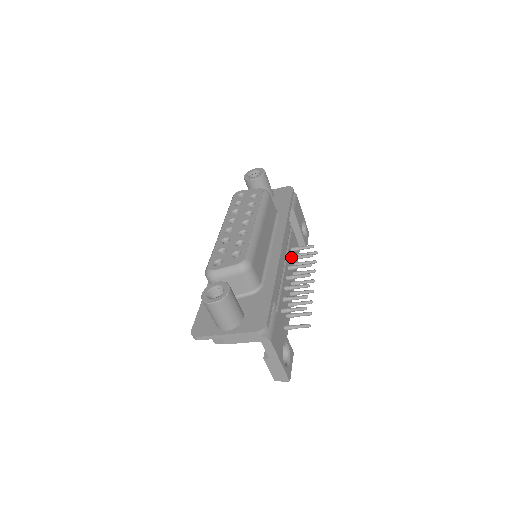
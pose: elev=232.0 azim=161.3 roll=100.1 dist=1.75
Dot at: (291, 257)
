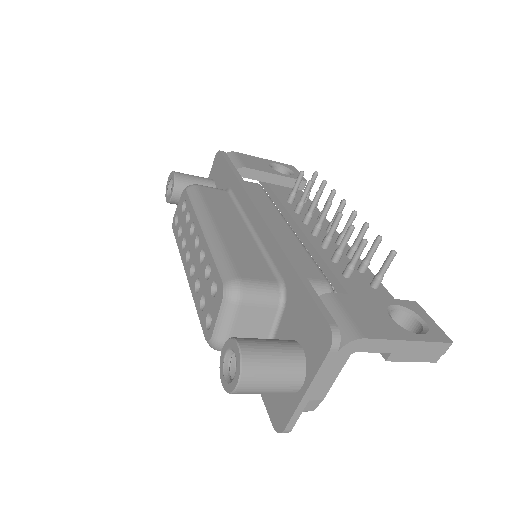
Dot at: (295, 210)
